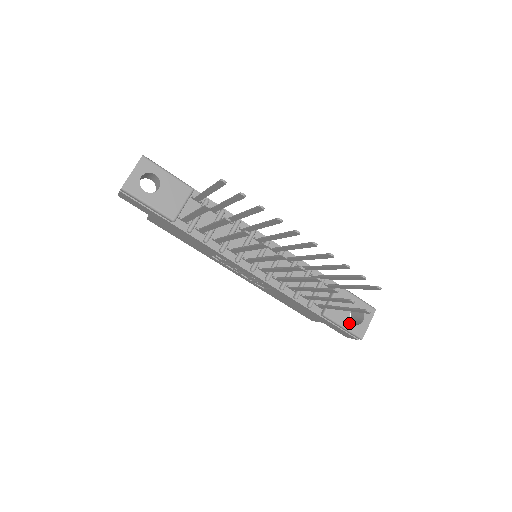
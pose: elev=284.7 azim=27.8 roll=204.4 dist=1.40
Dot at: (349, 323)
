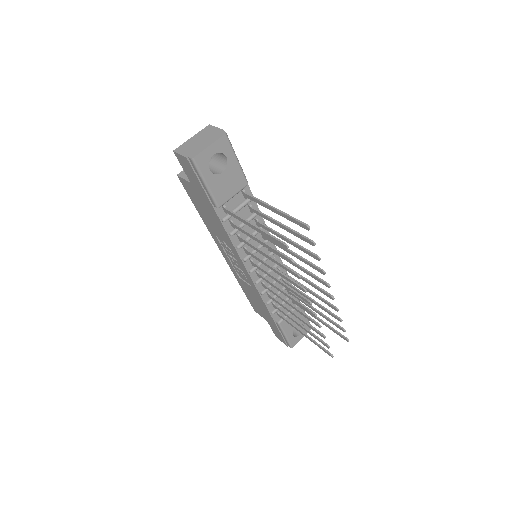
Dot at: (291, 334)
